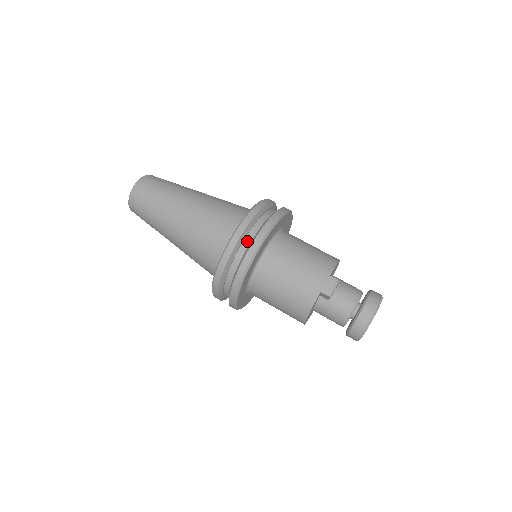
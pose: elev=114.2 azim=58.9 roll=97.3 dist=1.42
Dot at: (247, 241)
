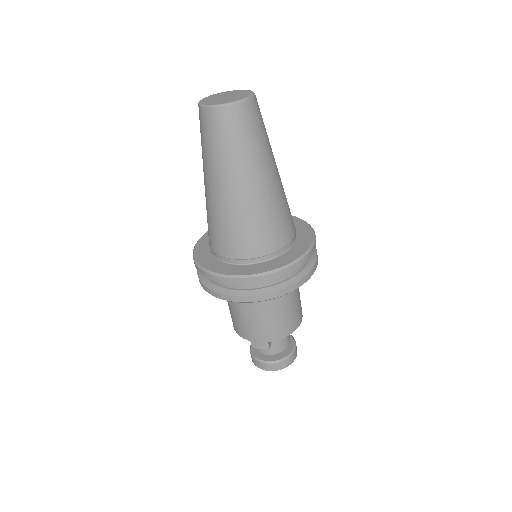
Dot at: (236, 285)
